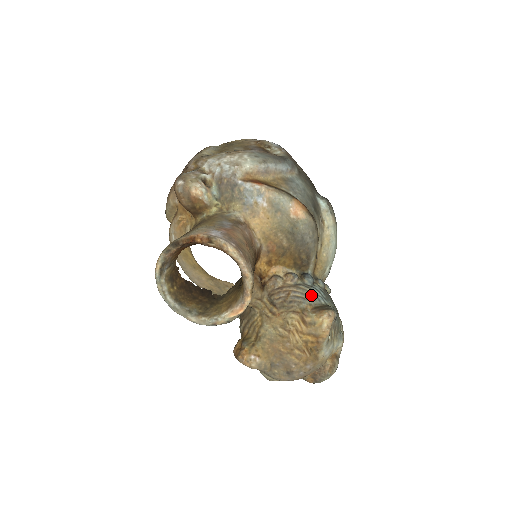
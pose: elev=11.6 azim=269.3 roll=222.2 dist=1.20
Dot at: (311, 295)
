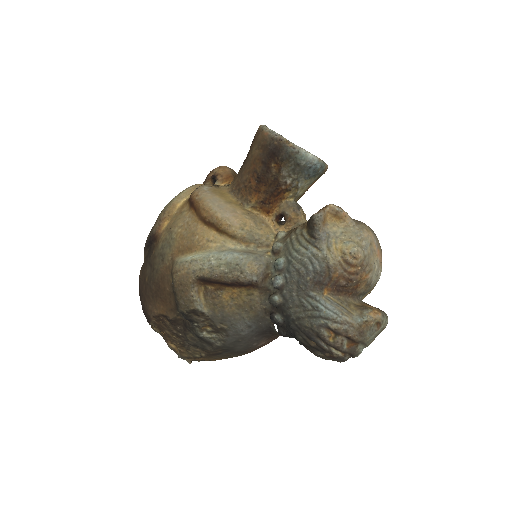
Dot at: occluded
